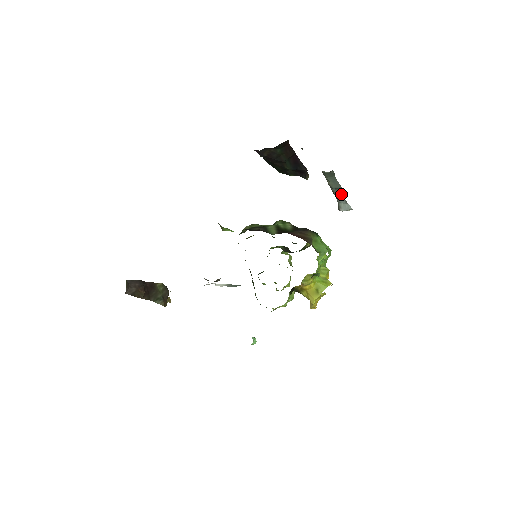
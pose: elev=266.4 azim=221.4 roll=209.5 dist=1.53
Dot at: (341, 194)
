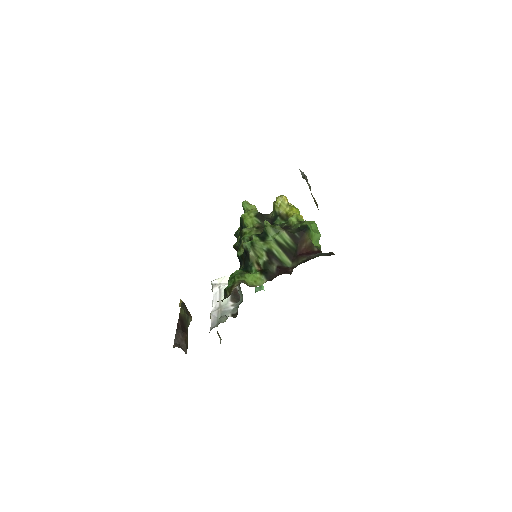
Dot at: occluded
